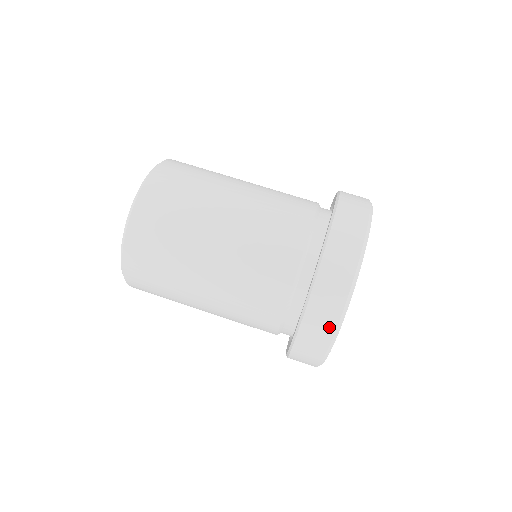
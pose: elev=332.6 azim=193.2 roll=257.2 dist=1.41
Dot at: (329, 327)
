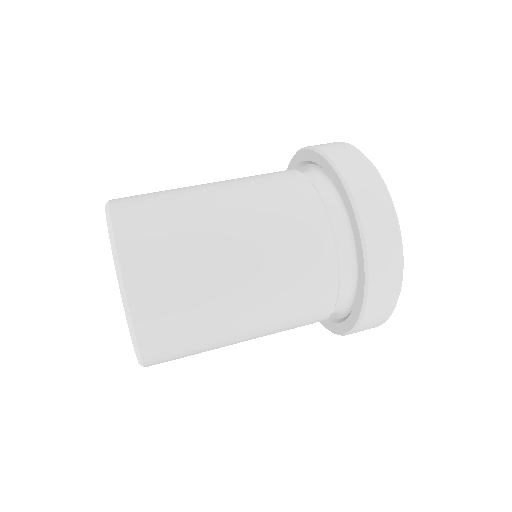
Dot at: occluded
